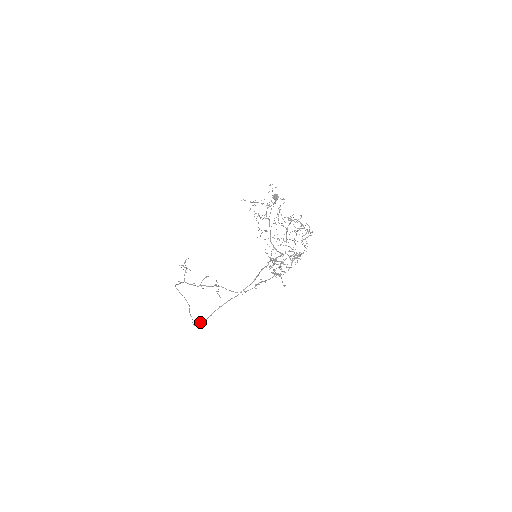
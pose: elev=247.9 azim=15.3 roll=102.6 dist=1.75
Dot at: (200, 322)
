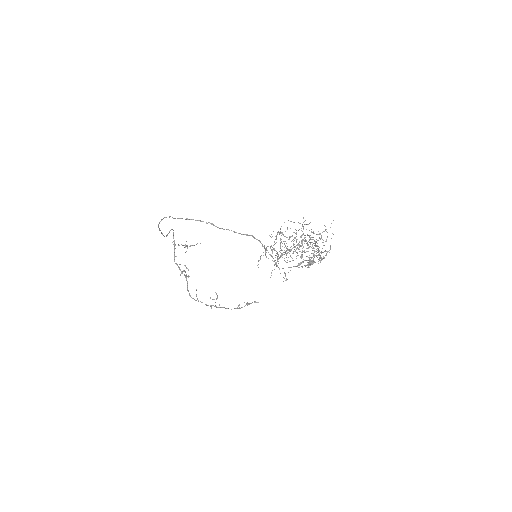
Dot at: occluded
